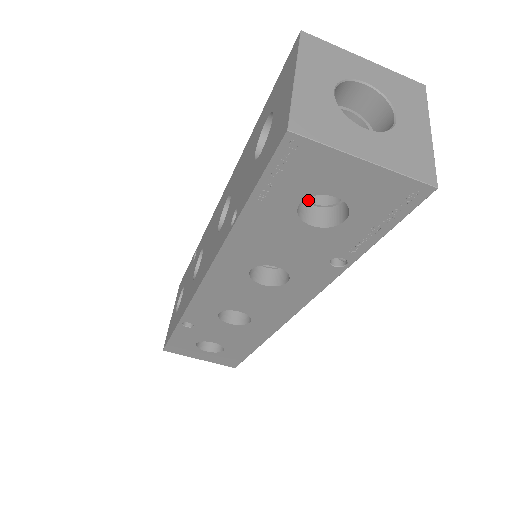
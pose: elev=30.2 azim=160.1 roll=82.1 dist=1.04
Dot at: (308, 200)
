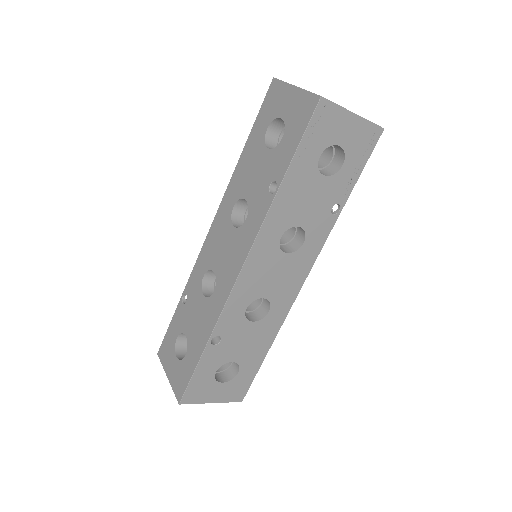
Dot at: occluded
